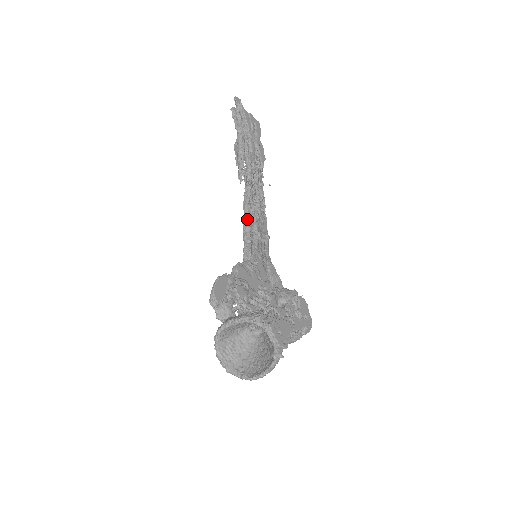
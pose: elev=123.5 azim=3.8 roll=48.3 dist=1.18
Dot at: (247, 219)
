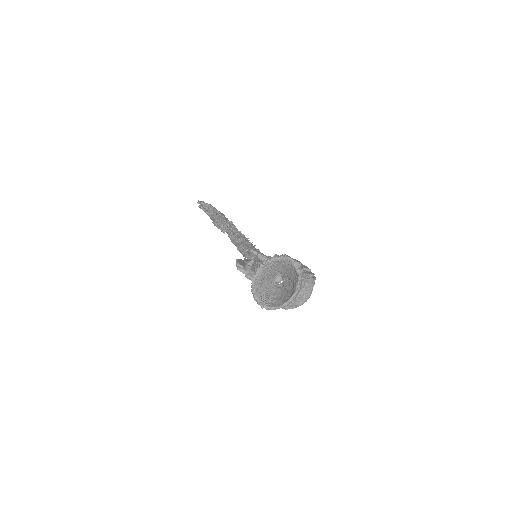
Dot at: (239, 245)
